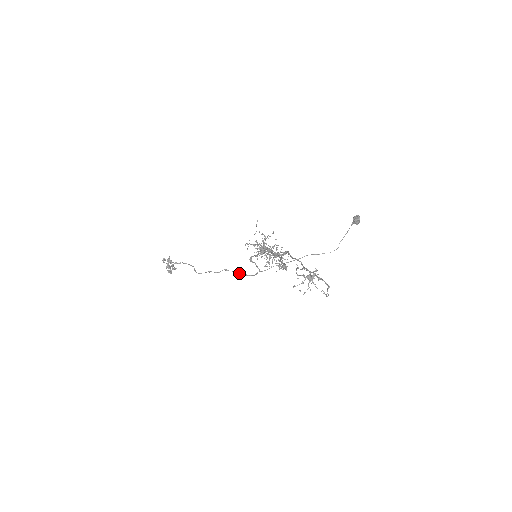
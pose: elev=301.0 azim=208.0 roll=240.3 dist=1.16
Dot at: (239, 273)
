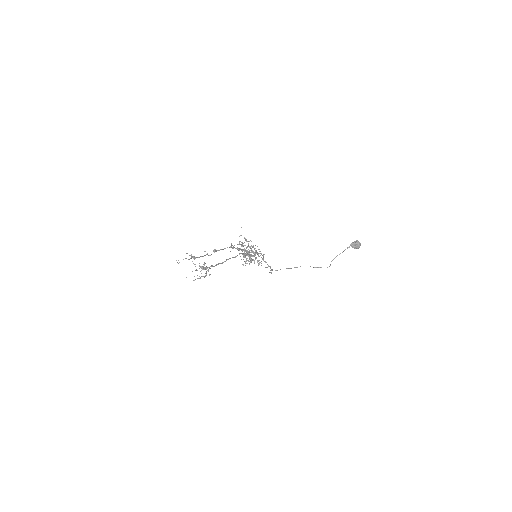
Dot at: (270, 270)
